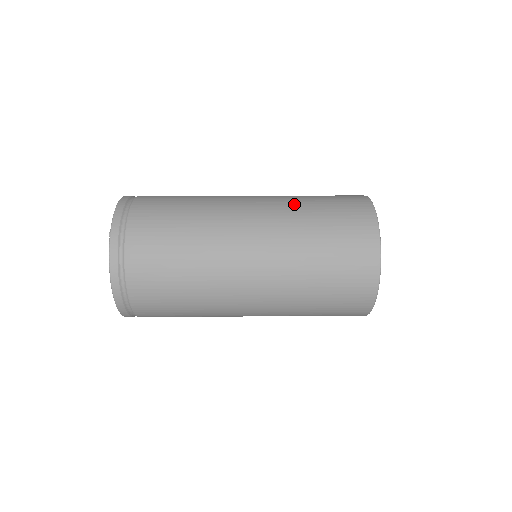
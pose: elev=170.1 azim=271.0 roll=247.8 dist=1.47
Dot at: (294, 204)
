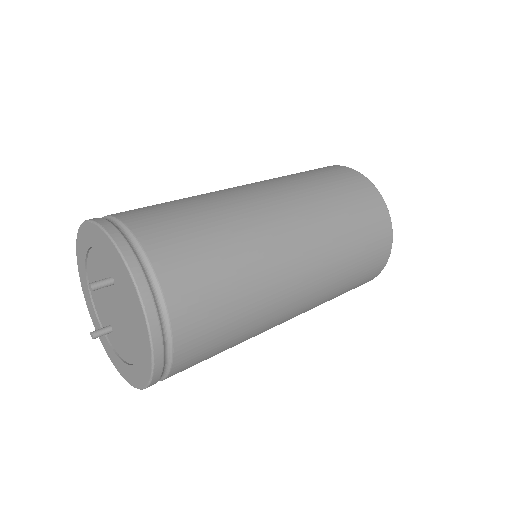
Dot at: (311, 194)
